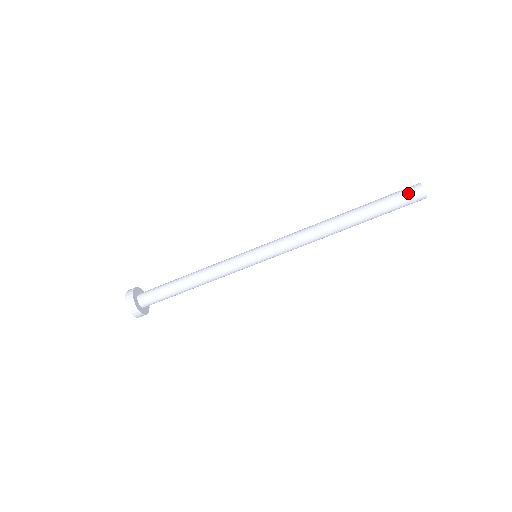
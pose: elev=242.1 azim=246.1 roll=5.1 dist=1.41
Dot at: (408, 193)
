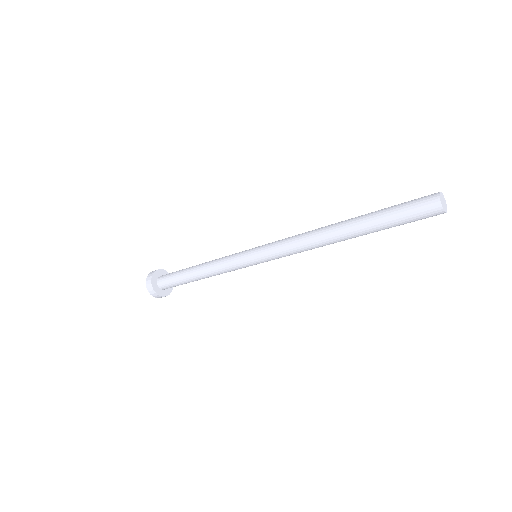
Dot at: (423, 217)
